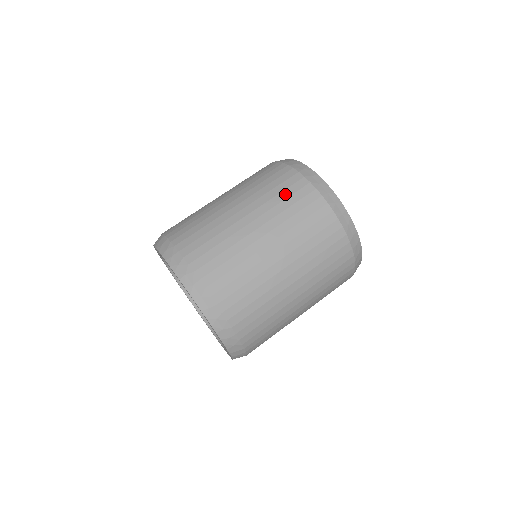
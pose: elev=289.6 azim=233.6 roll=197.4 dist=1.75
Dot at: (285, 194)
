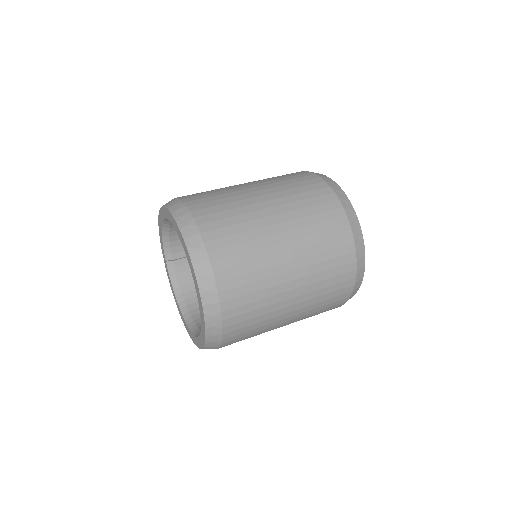
Dot at: (290, 178)
